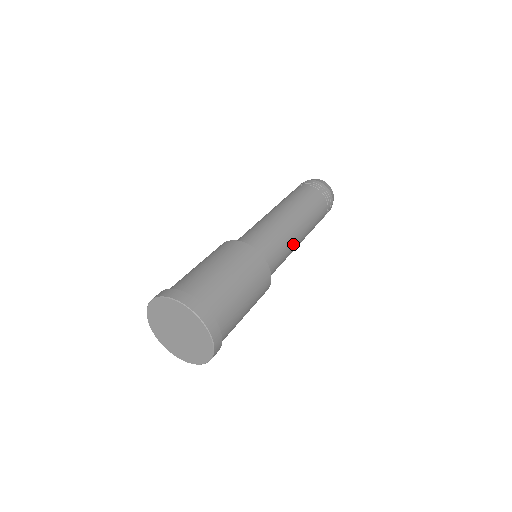
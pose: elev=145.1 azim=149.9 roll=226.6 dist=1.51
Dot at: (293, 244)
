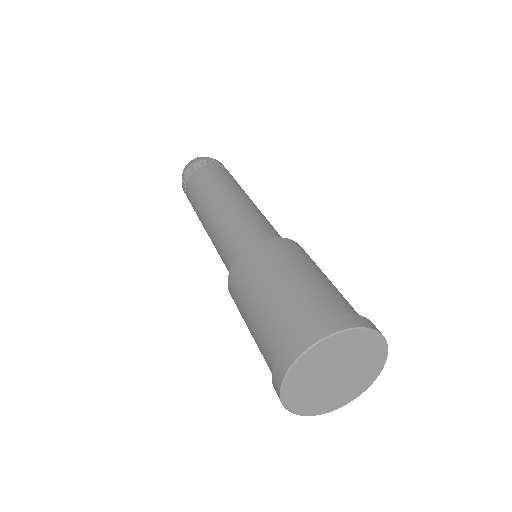
Dot at: occluded
